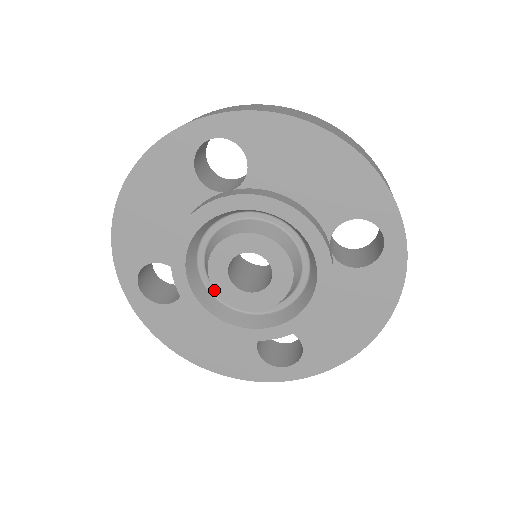
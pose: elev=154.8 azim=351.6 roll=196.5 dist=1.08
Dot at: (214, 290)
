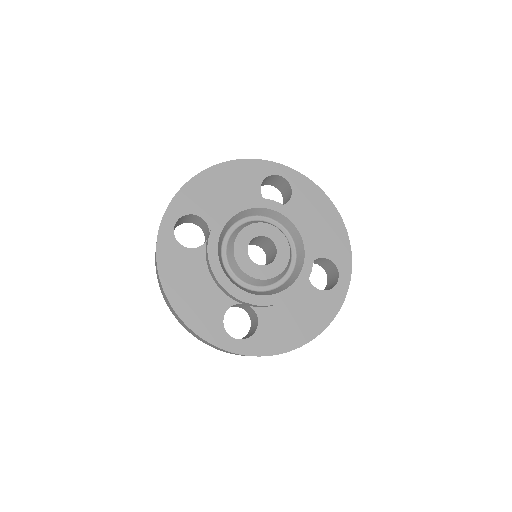
Dot at: (225, 255)
